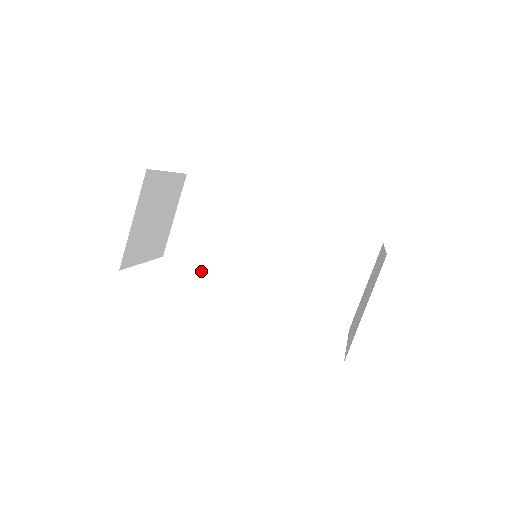
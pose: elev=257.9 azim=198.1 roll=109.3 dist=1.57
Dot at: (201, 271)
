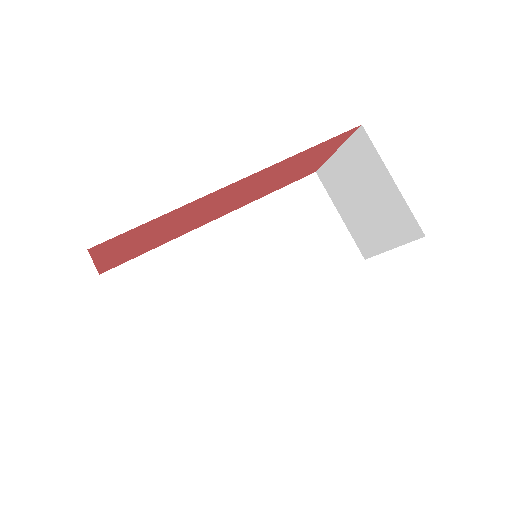
Dot at: (206, 350)
